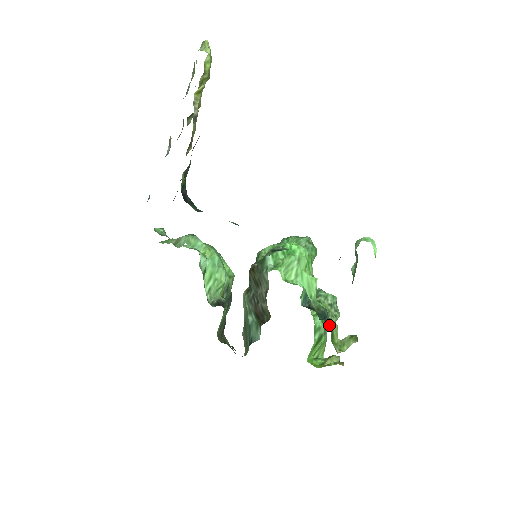
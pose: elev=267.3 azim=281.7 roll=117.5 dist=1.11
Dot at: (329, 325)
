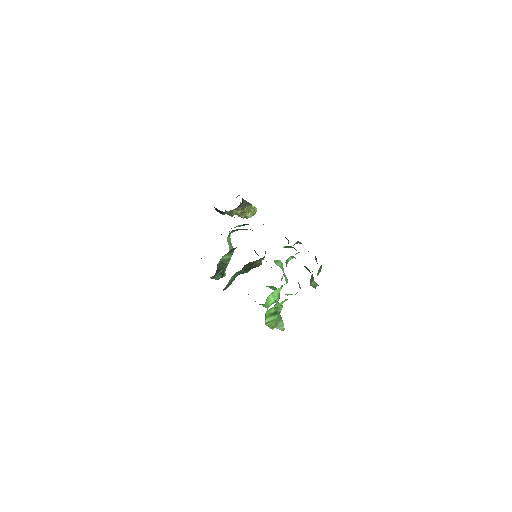
Dot at: (279, 323)
